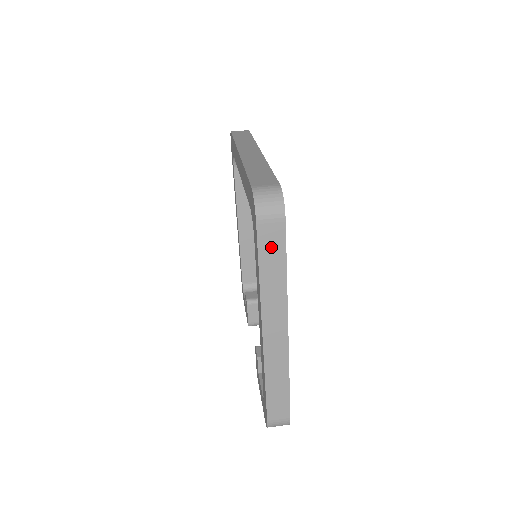
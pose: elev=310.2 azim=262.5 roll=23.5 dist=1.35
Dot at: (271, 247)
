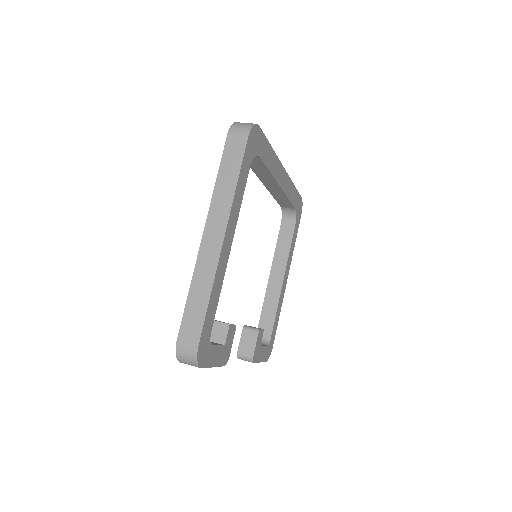
Dot at: (232, 155)
